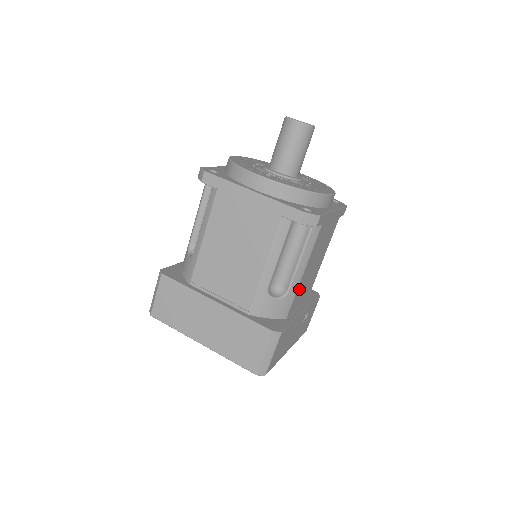
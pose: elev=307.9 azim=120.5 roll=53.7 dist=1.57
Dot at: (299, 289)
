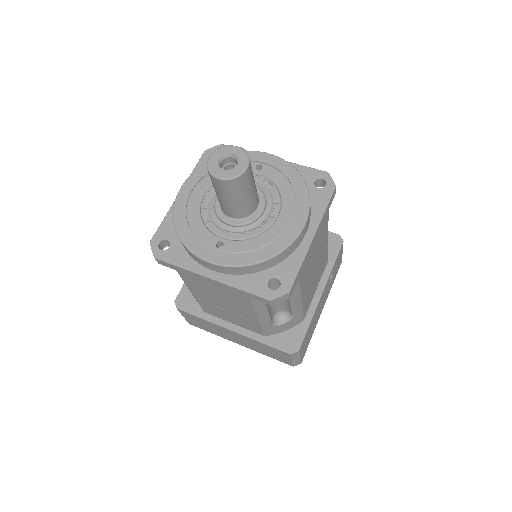
Dot at: (305, 301)
